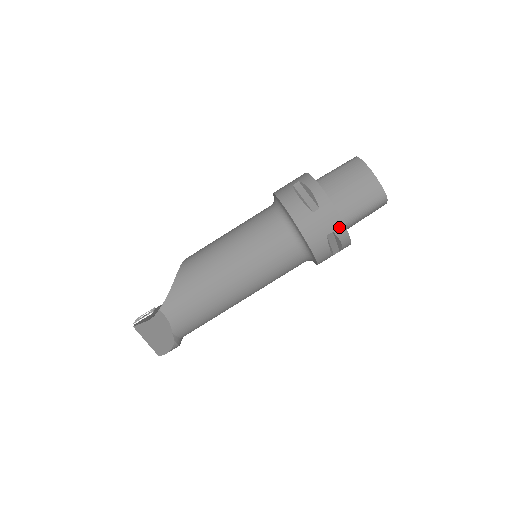
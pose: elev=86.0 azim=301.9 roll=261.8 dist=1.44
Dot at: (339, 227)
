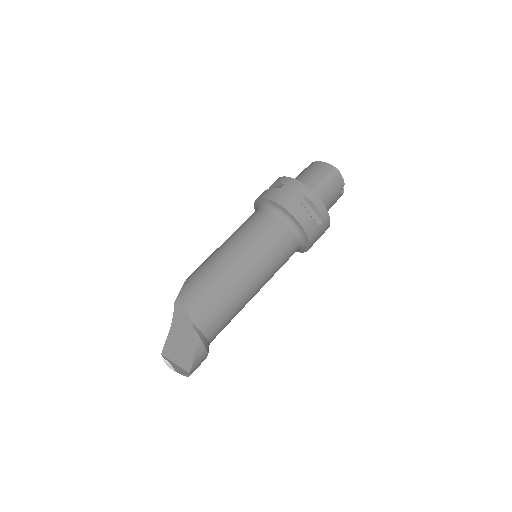
Dot at: (305, 190)
